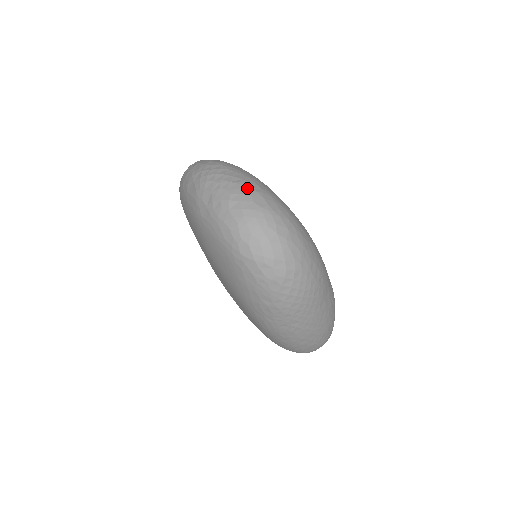
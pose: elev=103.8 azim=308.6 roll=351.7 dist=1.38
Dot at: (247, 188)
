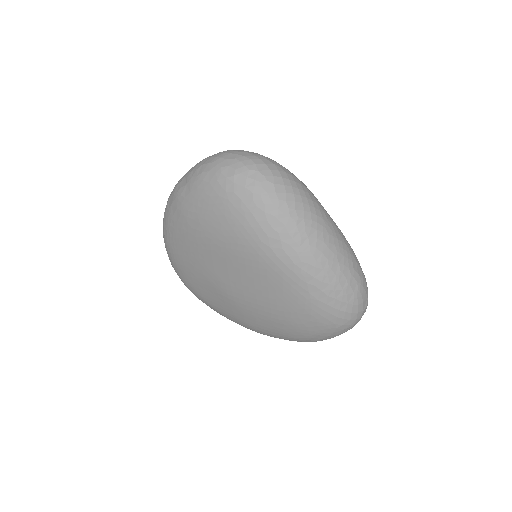
Dot at: occluded
